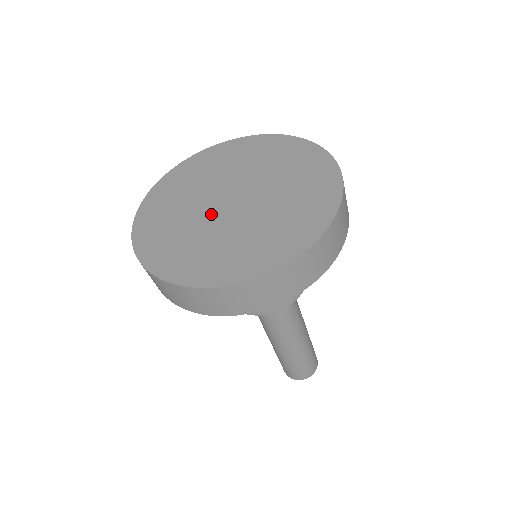
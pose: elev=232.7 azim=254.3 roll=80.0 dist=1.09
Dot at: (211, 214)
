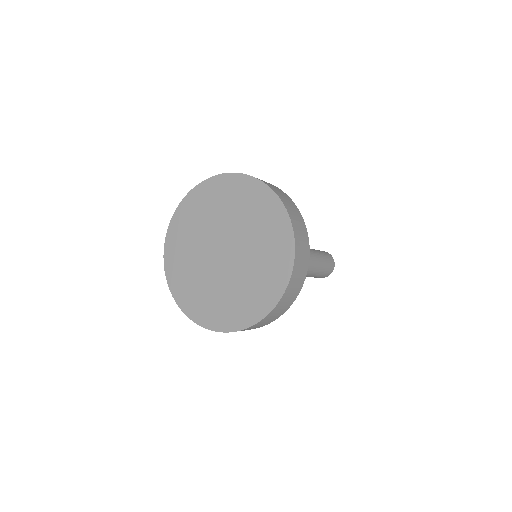
Dot at: (211, 265)
